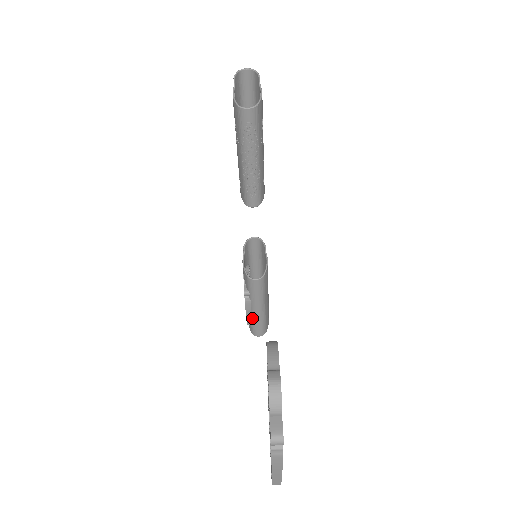
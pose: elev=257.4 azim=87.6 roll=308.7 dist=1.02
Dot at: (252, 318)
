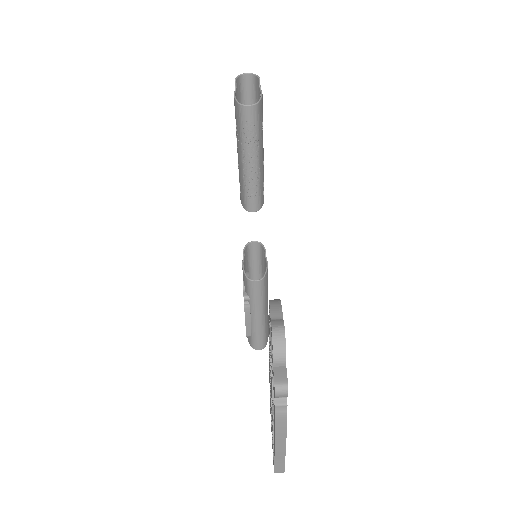
Dot at: (251, 328)
